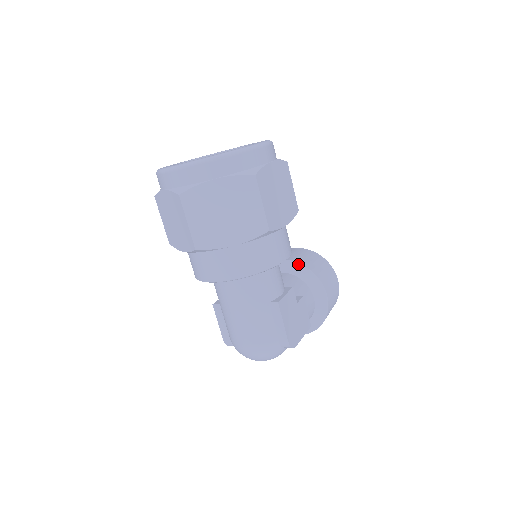
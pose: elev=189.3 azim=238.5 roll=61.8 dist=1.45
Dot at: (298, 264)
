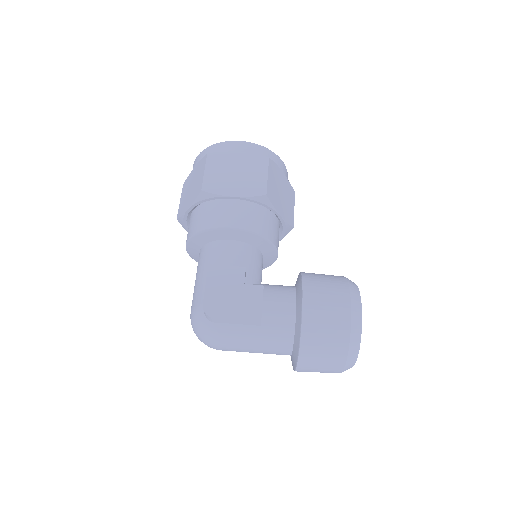
Dot at: (300, 273)
